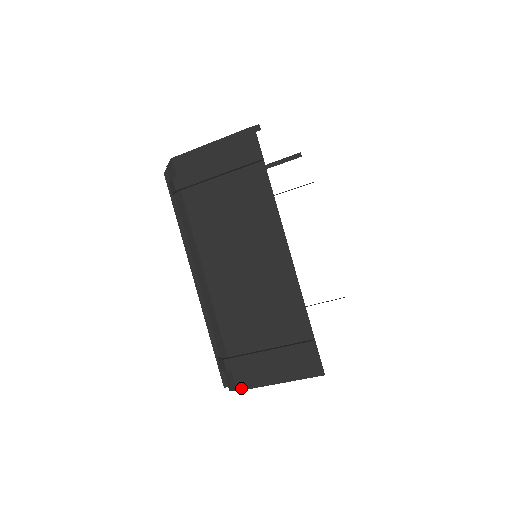
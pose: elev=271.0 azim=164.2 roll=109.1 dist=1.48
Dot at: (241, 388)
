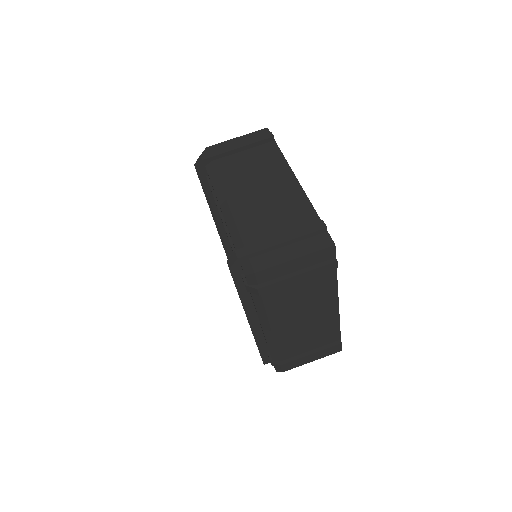
Dot at: (287, 370)
